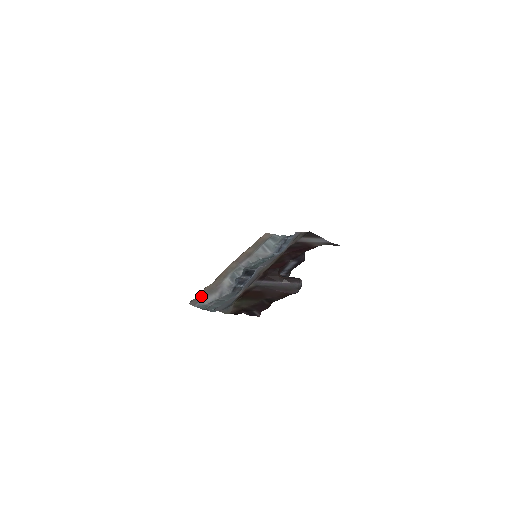
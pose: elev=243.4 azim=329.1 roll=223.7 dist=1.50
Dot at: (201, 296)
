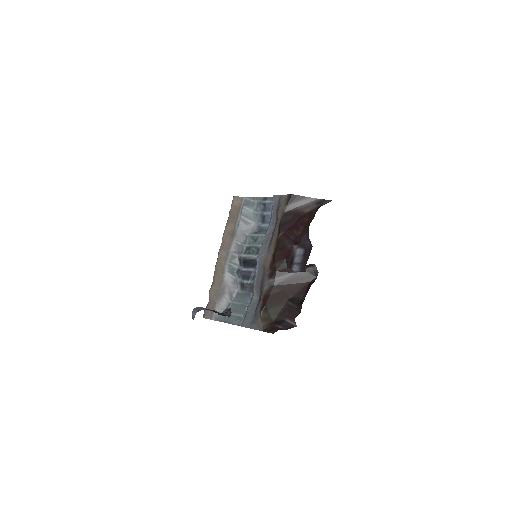
Dot at: (211, 304)
